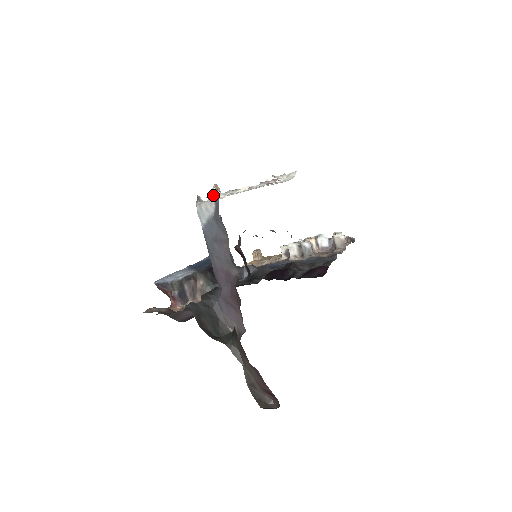
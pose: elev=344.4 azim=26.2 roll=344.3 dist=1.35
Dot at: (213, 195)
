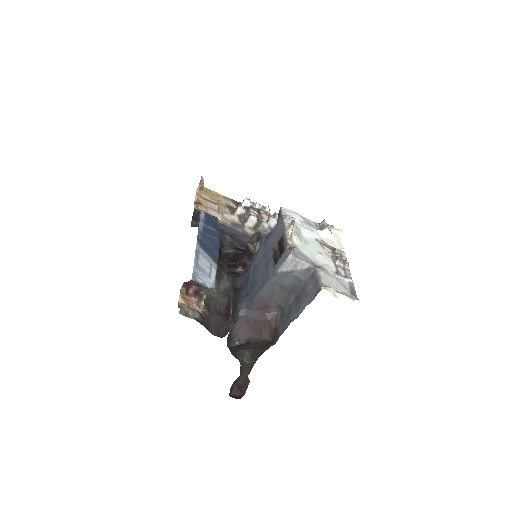
Dot at: (331, 289)
